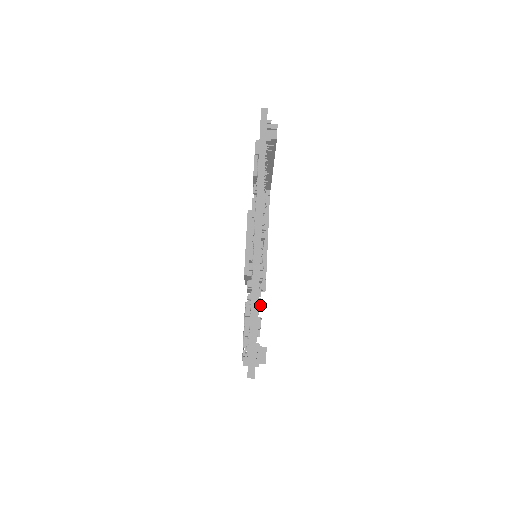
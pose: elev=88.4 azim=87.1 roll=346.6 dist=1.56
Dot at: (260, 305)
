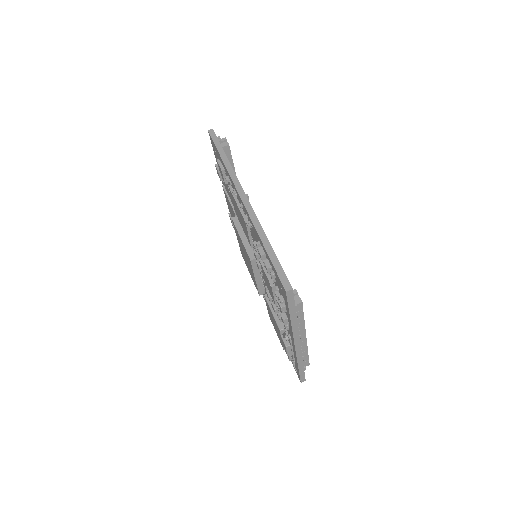
Dot at: occluded
